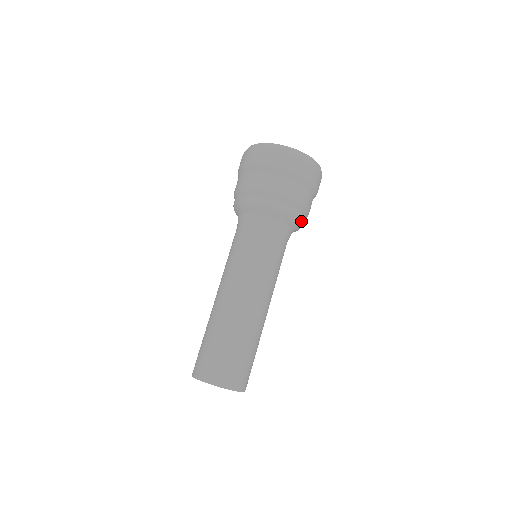
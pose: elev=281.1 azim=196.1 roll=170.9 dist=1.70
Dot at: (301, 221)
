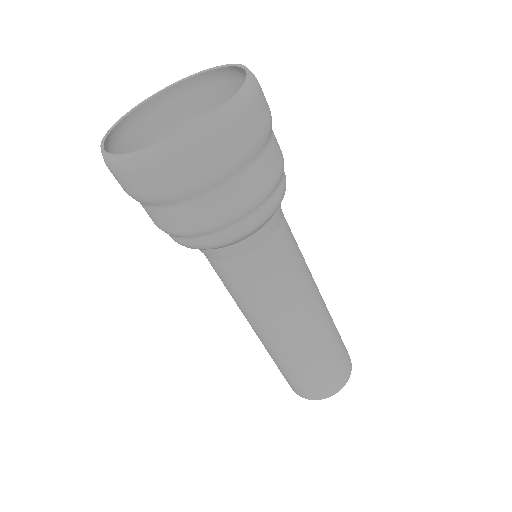
Dot at: (254, 224)
